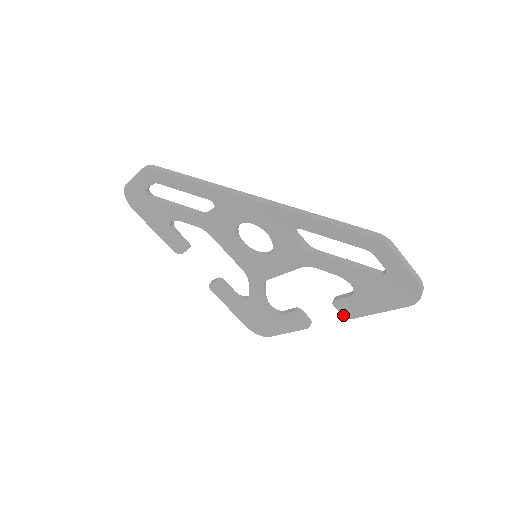
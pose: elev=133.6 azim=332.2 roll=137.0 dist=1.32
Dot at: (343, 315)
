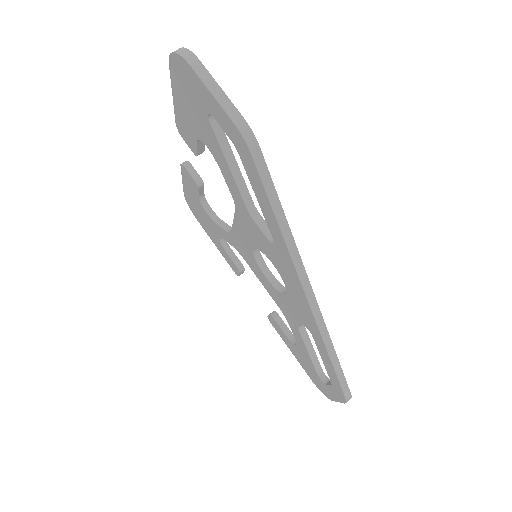
Dot at: (268, 317)
